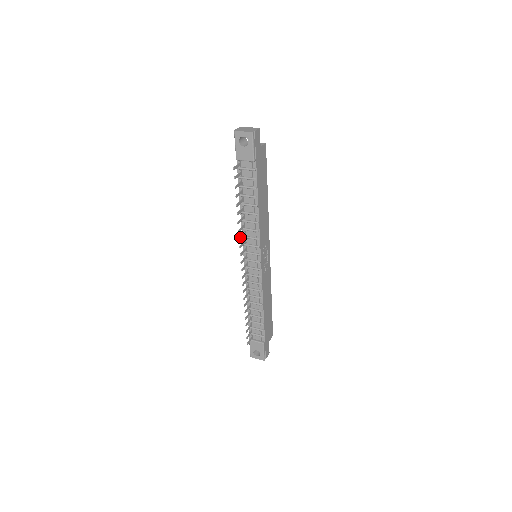
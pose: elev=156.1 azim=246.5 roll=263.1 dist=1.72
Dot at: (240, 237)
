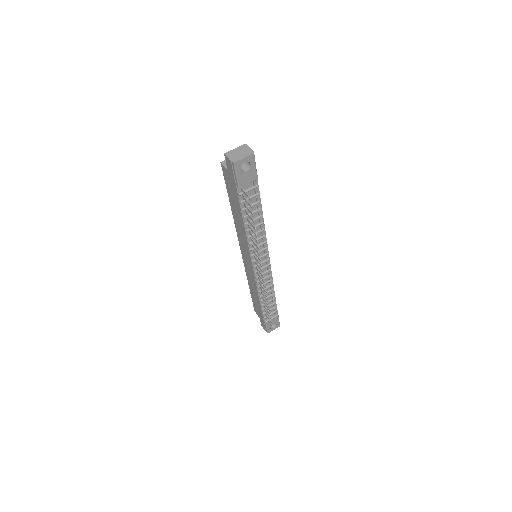
Dot at: occluded
